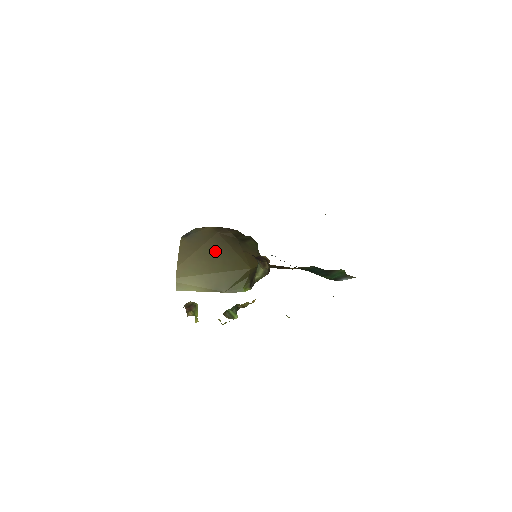
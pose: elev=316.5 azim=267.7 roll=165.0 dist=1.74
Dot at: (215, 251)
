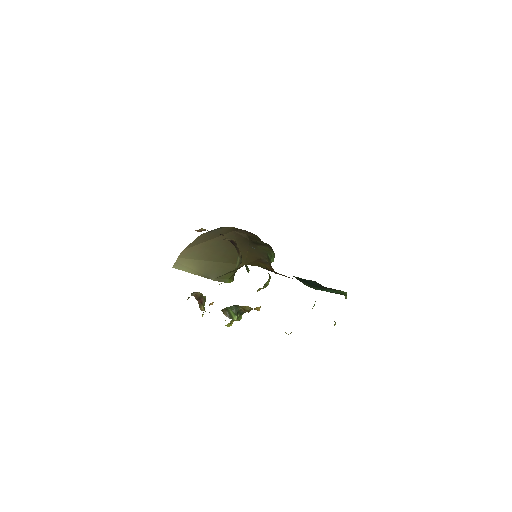
Dot at: (222, 244)
